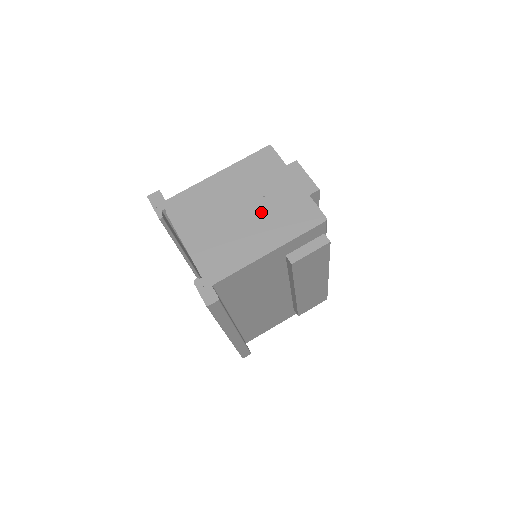
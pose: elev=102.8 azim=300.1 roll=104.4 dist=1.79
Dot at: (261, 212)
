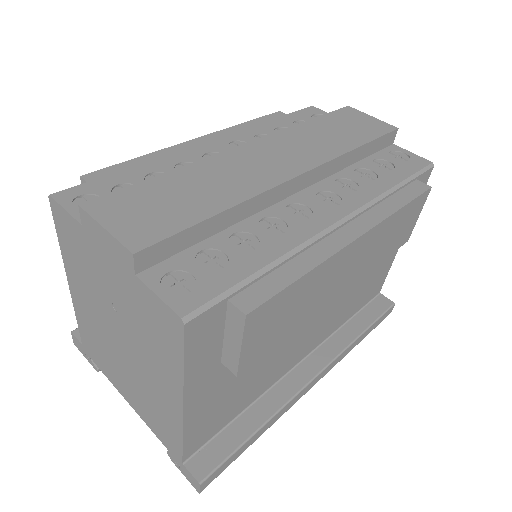
Dot at: (130, 335)
